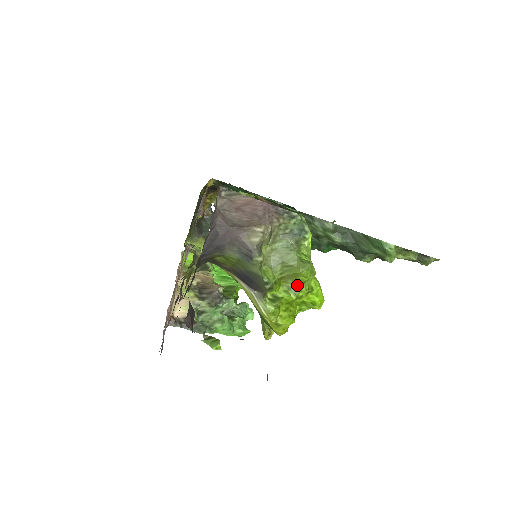
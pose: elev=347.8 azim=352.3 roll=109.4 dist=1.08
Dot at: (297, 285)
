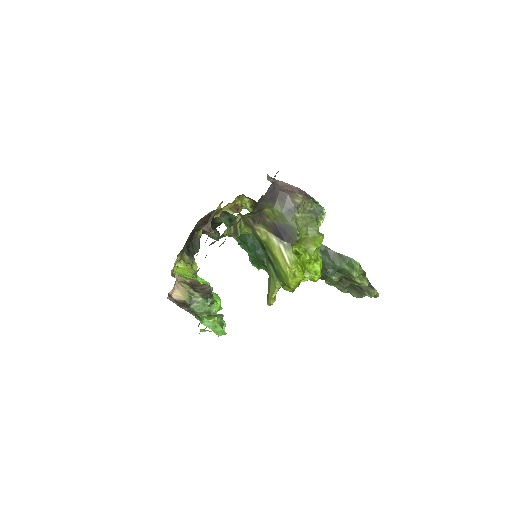
Dot at: (312, 249)
